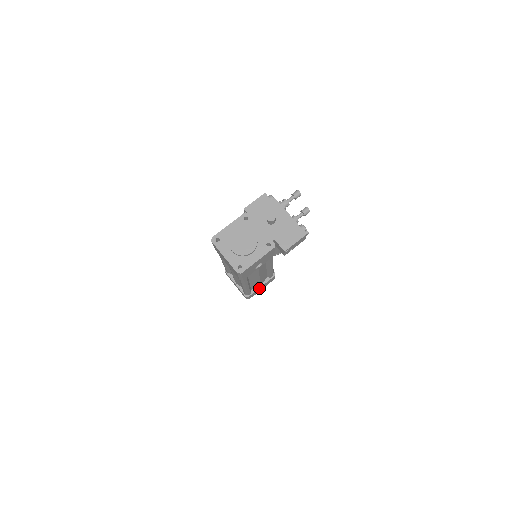
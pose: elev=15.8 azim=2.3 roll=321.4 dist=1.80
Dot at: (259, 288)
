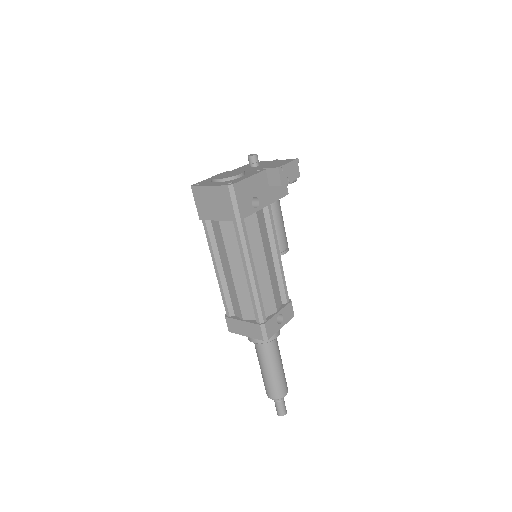
Dot at: (276, 315)
